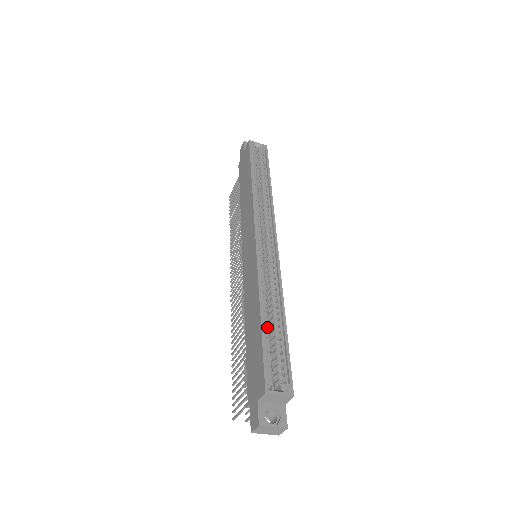
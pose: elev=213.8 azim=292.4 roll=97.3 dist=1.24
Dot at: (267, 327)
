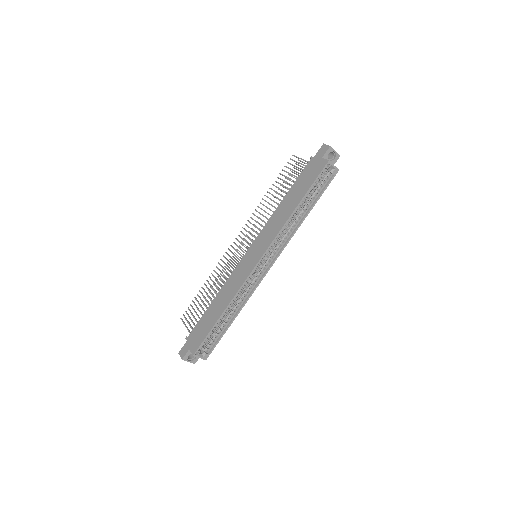
Dot at: (220, 321)
